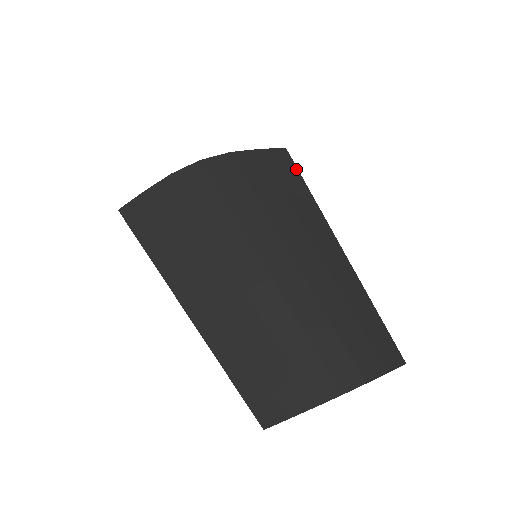
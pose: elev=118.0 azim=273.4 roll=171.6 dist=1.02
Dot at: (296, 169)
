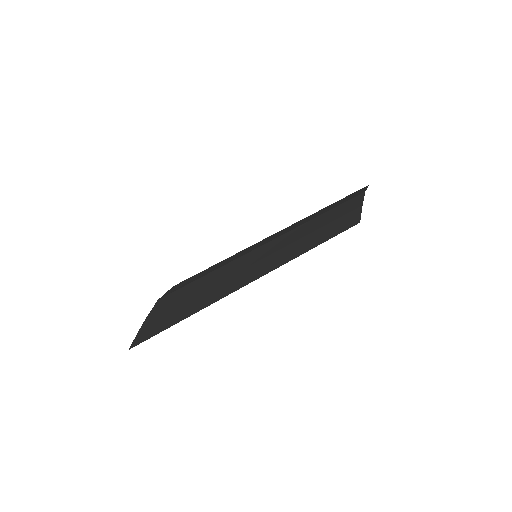
Dot at: occluded
